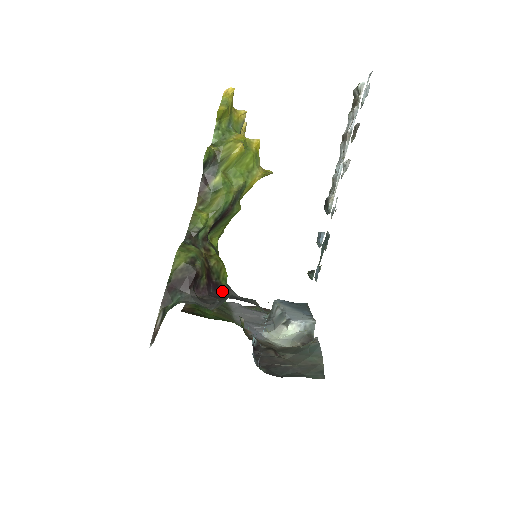
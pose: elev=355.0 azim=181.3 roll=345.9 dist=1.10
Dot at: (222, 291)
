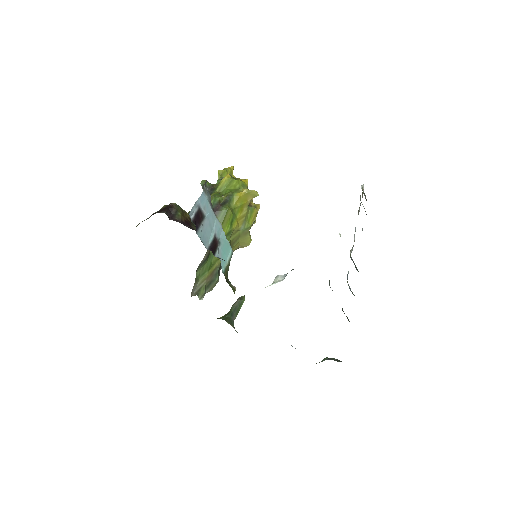
Dot at: occluded
